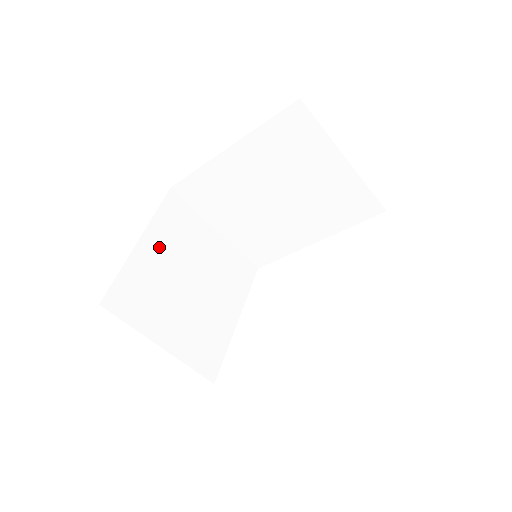
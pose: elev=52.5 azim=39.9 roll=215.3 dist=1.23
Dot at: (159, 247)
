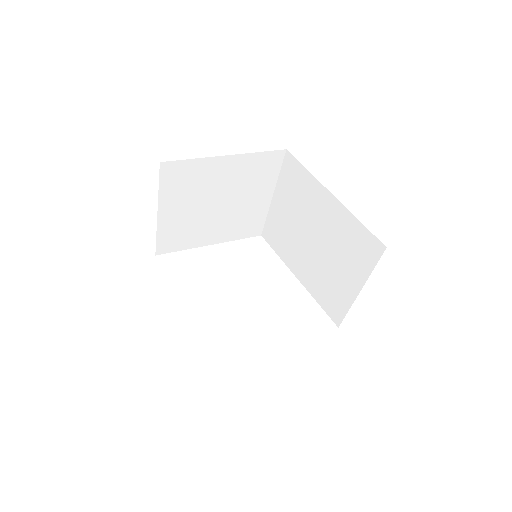
Dot at: (231, 170)
